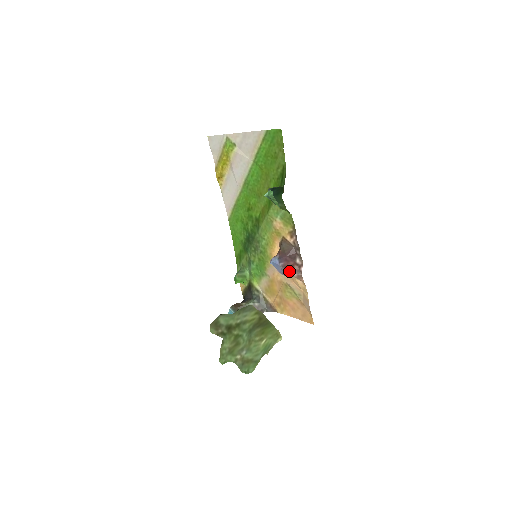
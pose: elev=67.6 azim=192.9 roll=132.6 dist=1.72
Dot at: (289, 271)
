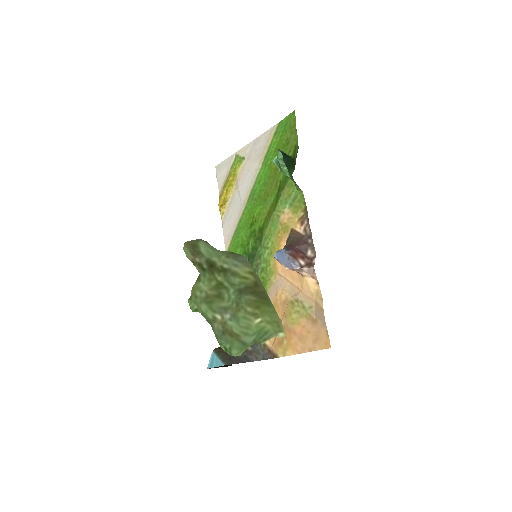
Dot at: (298, 262)
